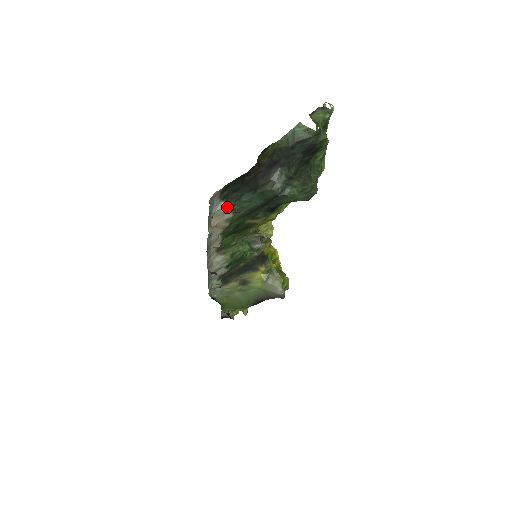
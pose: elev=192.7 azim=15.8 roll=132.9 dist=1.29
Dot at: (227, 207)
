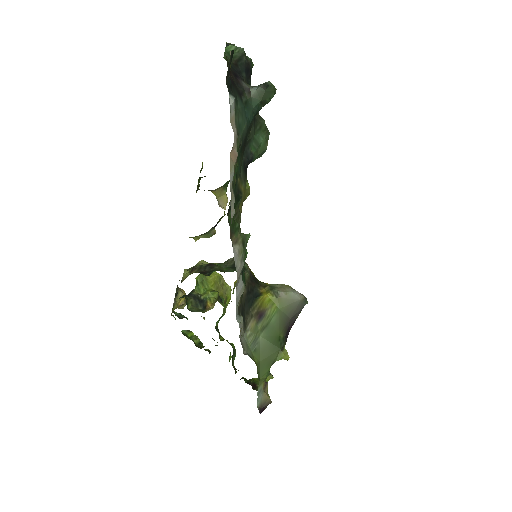
Dot at: (233, 111)
